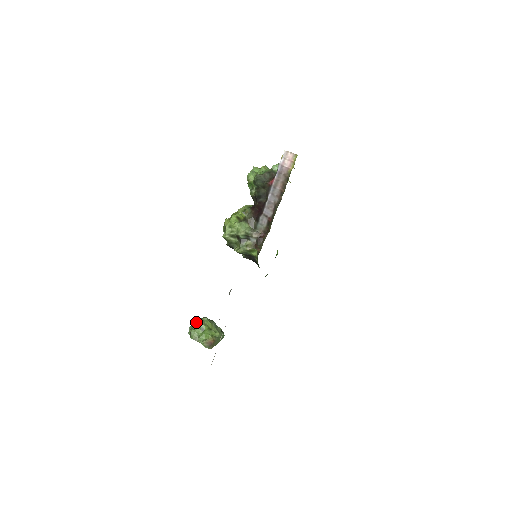
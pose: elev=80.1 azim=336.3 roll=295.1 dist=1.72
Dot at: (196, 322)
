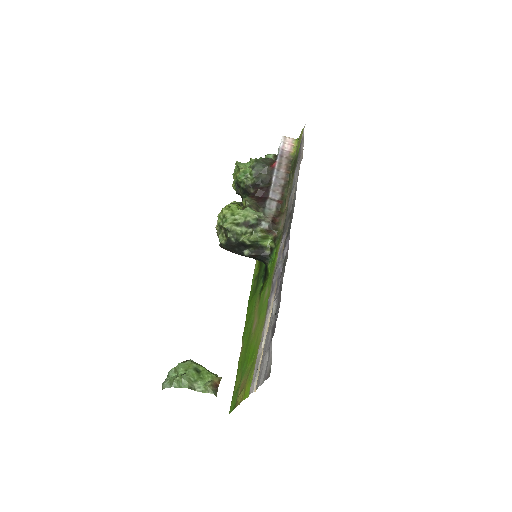
Dot at: (181, 365)
